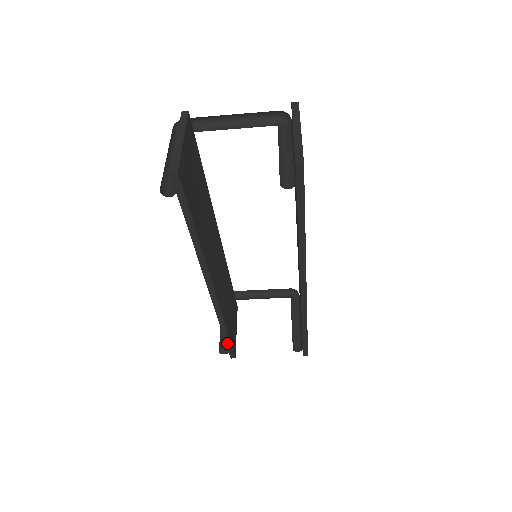
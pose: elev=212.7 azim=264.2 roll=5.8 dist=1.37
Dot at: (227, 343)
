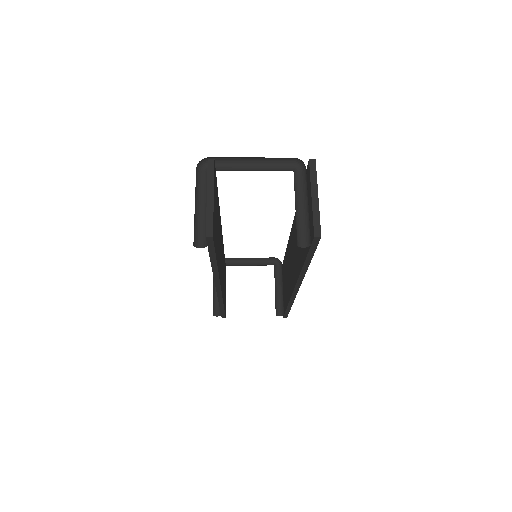
Dot at: (221, 312)
